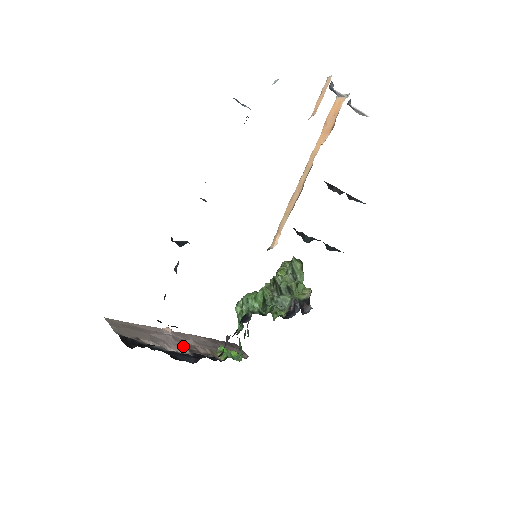
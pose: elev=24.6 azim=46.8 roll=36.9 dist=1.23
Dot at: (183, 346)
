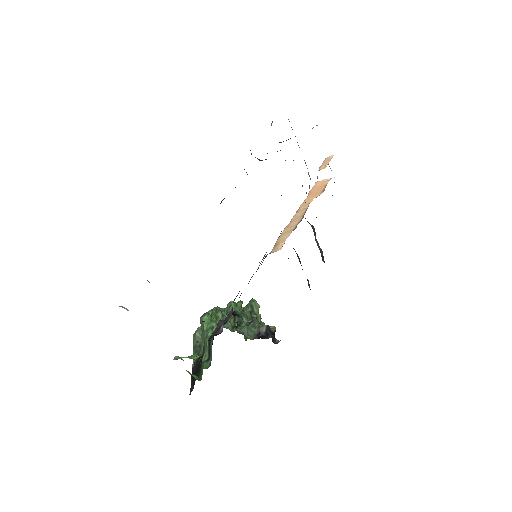
Dot at: occluded
